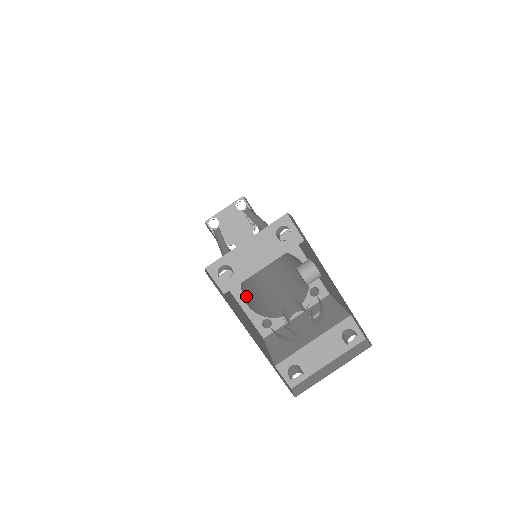
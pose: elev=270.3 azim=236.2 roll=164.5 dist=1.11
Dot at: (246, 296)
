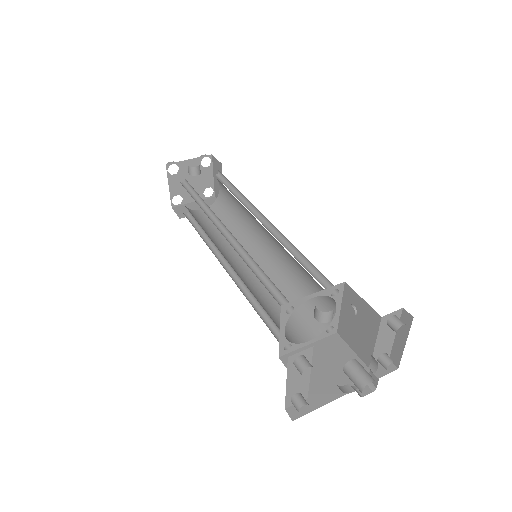
Dot at: (294, 314)
